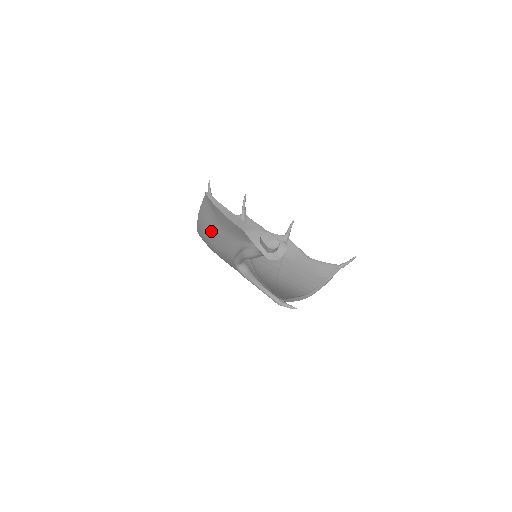
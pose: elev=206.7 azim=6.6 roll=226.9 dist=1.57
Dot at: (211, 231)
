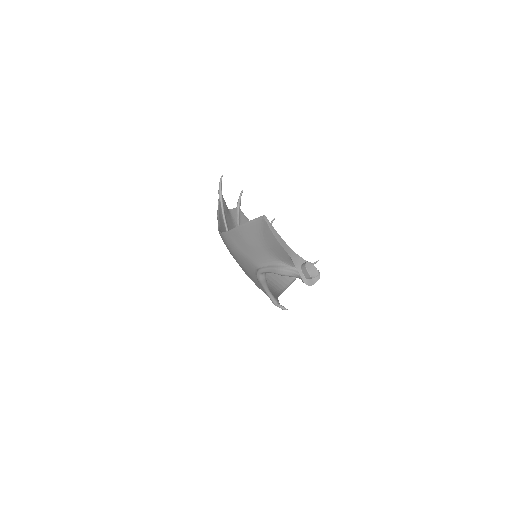
Dot at: (247, 241)
